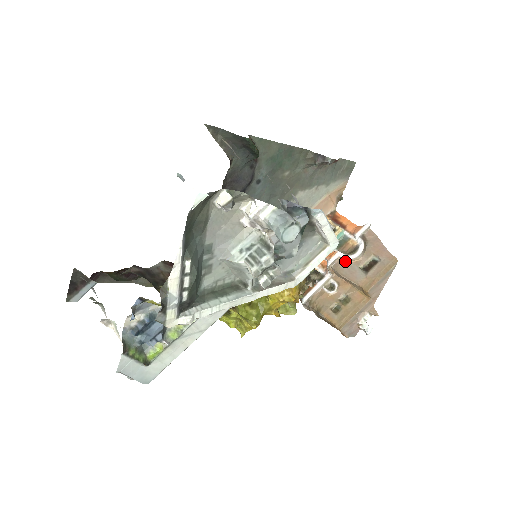
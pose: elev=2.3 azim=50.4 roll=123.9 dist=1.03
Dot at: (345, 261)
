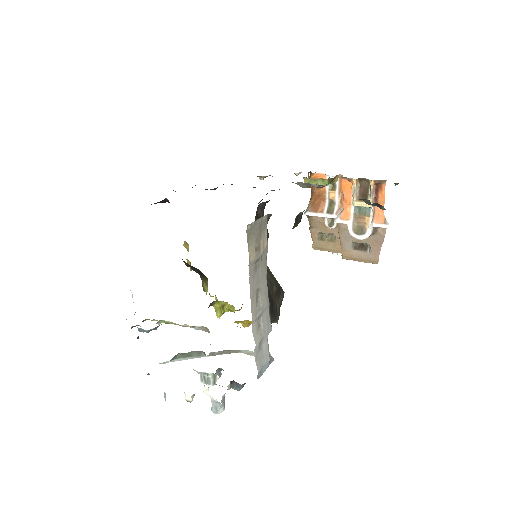
Dot at: (349, 229)
